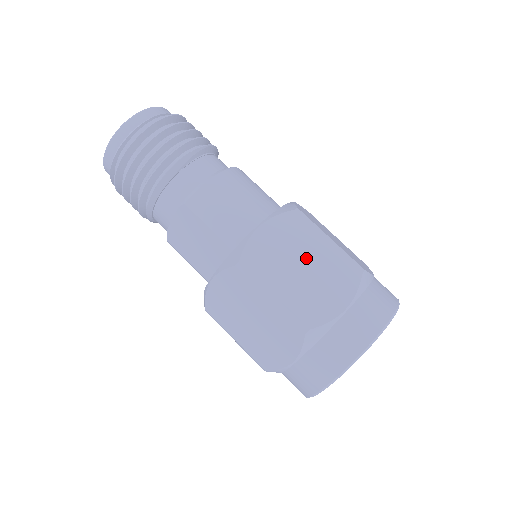
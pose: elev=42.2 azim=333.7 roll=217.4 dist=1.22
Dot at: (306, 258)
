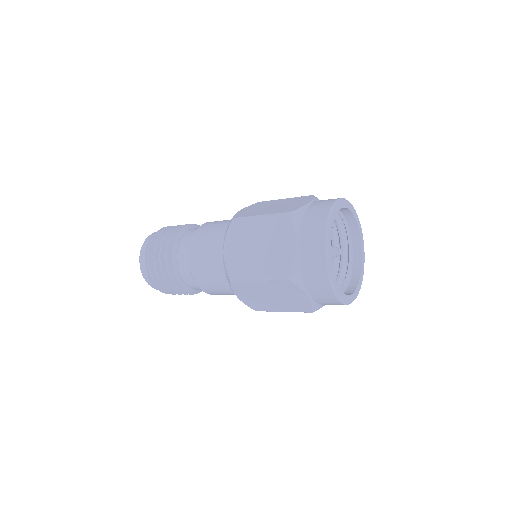
Dot at: (274, 205)
